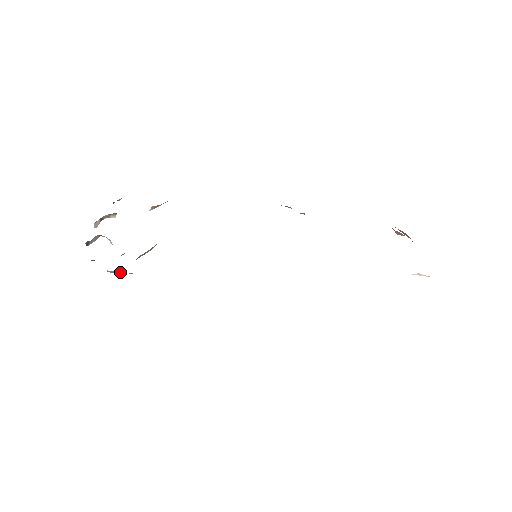
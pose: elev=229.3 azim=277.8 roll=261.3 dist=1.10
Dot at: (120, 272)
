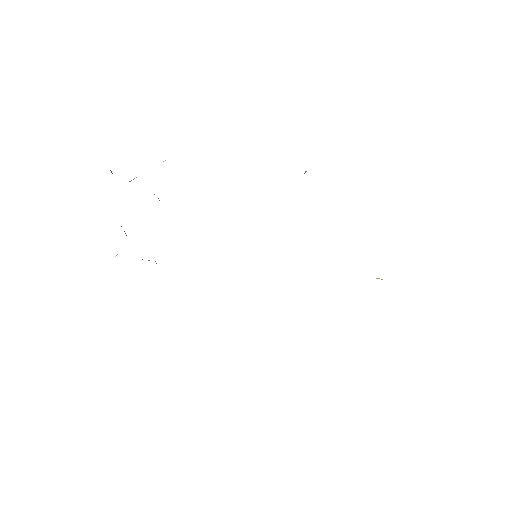
Dot at: occluded
